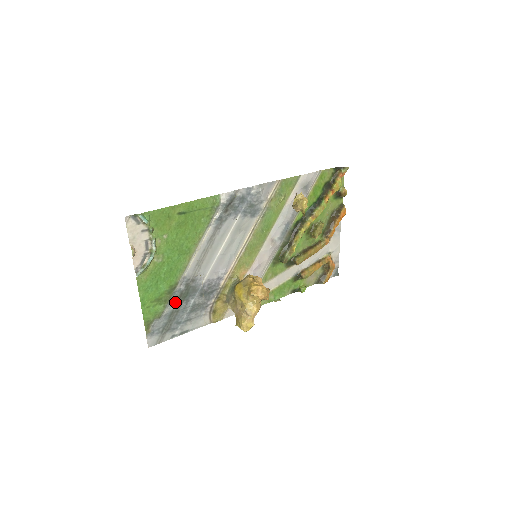
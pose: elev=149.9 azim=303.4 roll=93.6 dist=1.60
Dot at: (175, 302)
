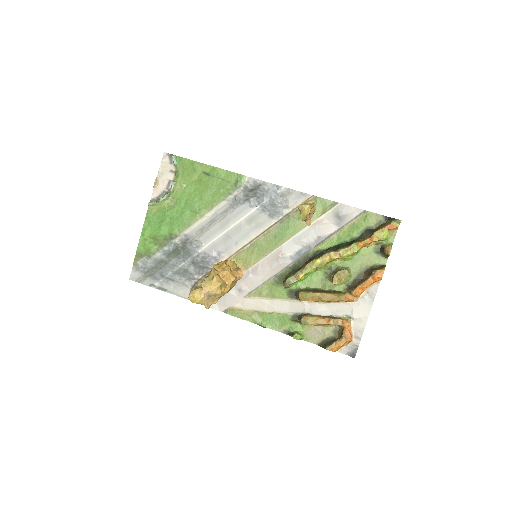
Dot at: (168, 253)
